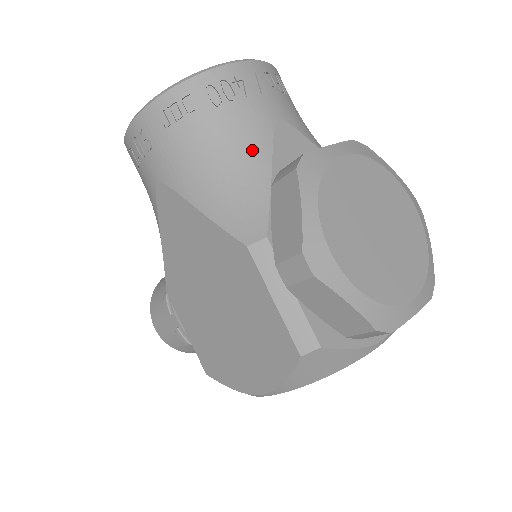
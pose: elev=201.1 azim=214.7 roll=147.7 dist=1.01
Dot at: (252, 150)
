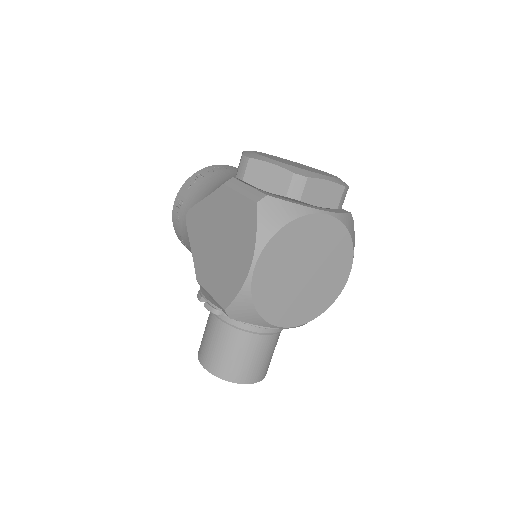
Dot at: (229, 175)
